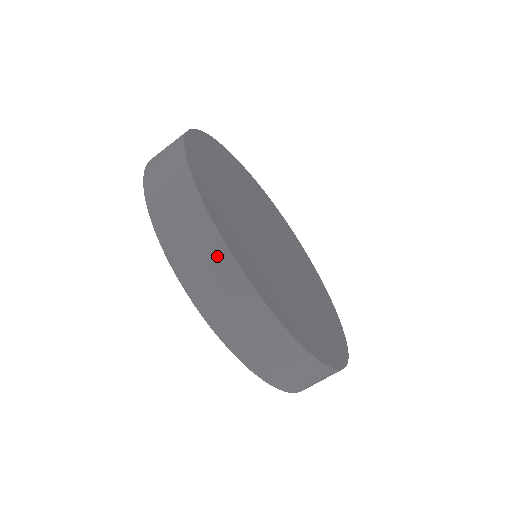
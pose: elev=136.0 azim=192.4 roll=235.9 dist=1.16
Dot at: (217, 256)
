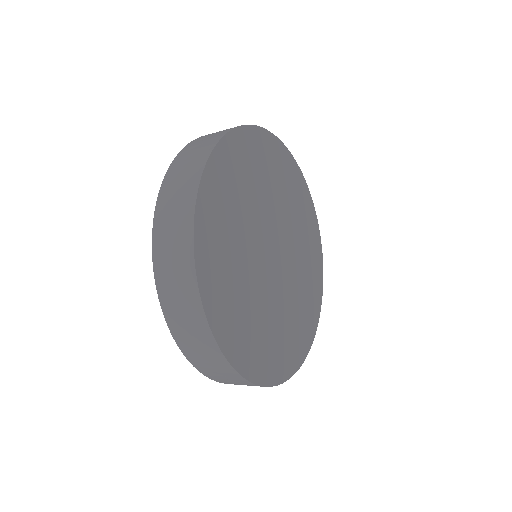
Dot at: (202, 331)
